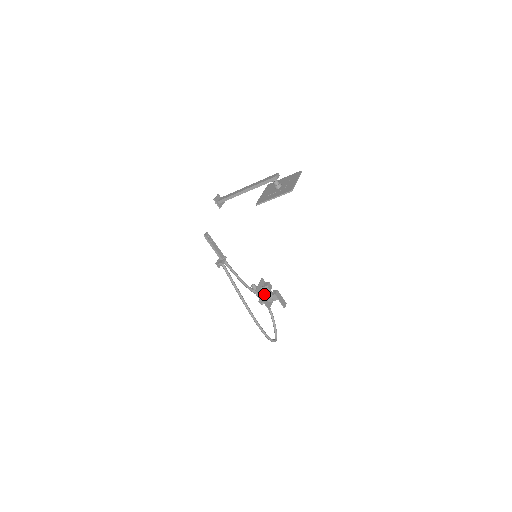
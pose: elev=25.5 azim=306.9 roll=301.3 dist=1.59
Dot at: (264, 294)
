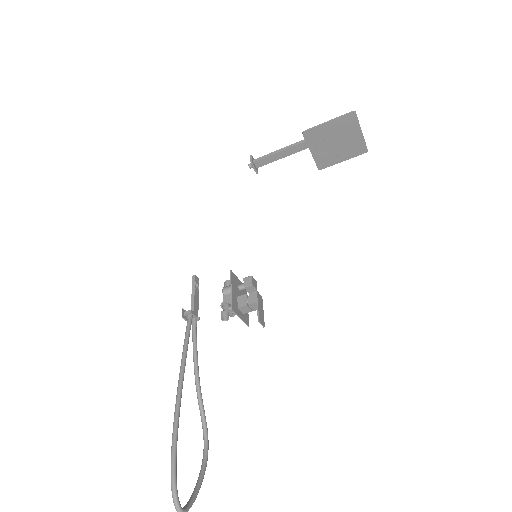
Dot at: (238, 294)
